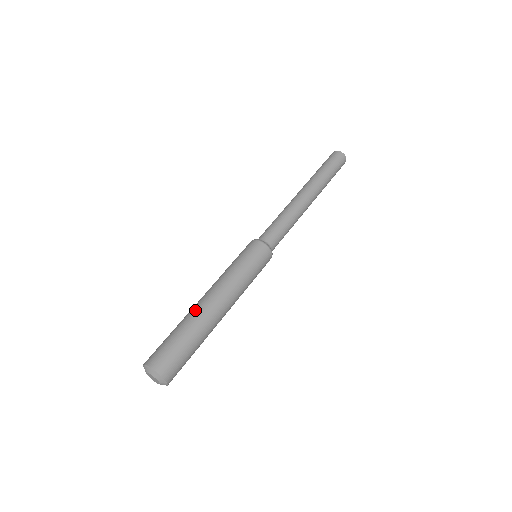
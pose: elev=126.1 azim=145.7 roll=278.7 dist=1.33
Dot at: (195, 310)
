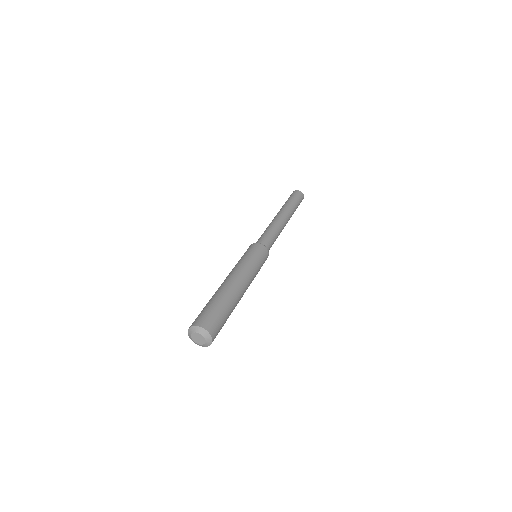
Dot at: occluded
